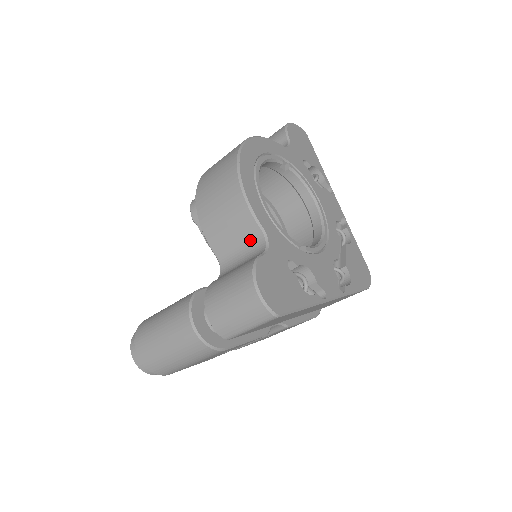
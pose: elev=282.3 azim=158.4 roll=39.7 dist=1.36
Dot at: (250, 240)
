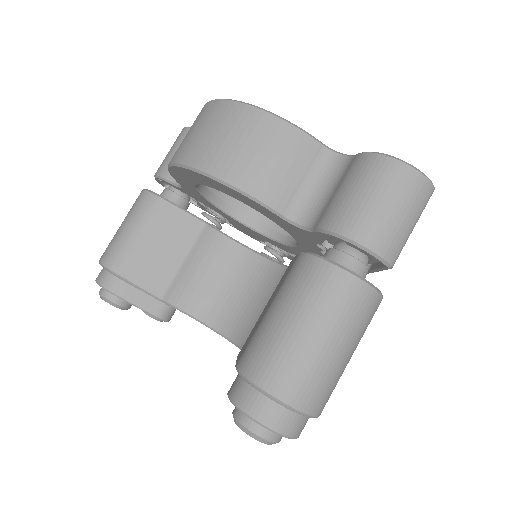
Dot at: (316, 166)
